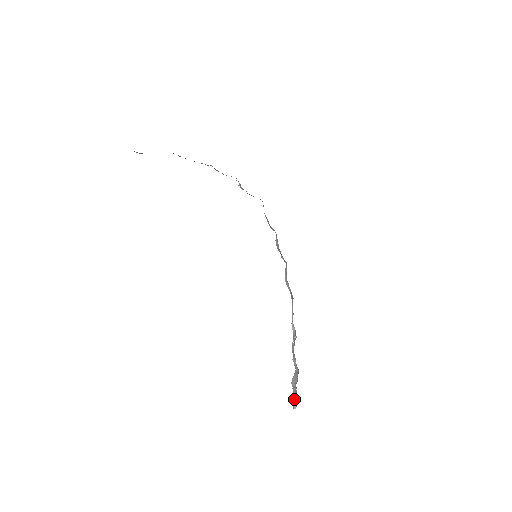
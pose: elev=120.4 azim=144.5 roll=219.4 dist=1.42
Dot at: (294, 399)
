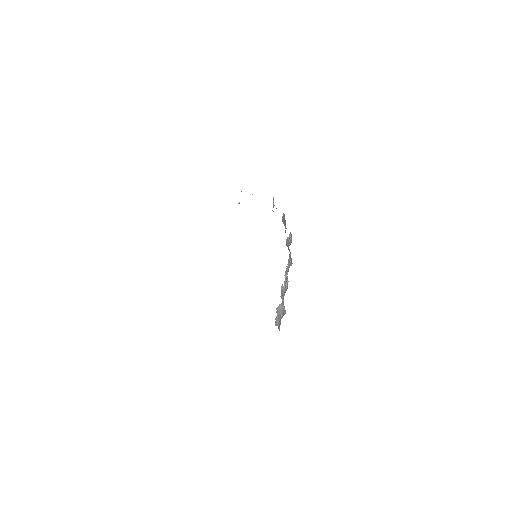
Dot at: (277, 321)
